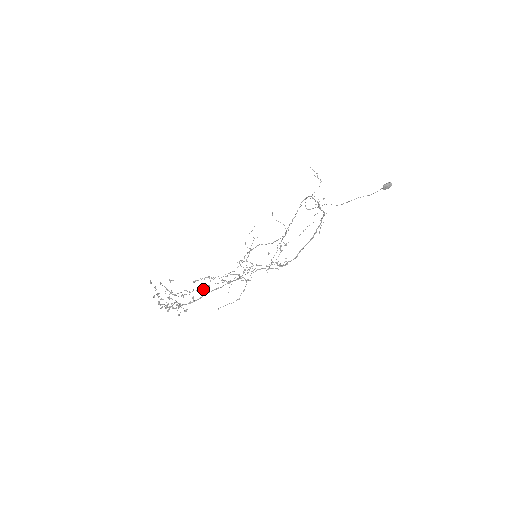
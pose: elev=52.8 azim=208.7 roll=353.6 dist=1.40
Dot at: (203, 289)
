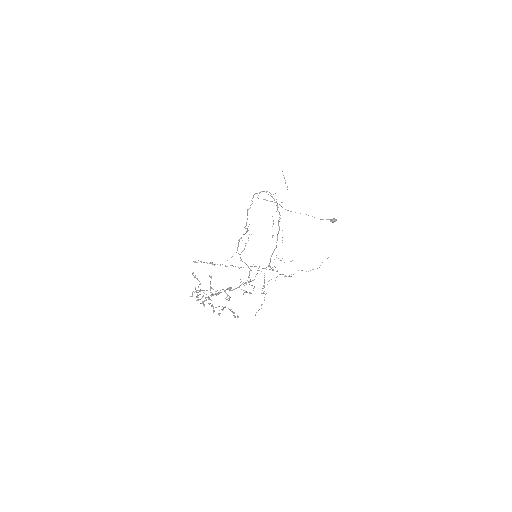
Dot at: (231, 288)
